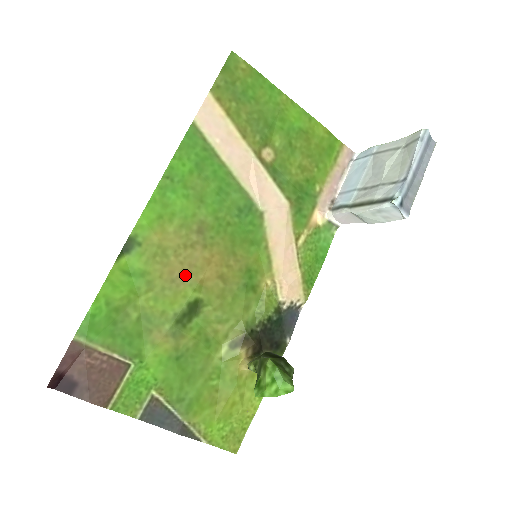
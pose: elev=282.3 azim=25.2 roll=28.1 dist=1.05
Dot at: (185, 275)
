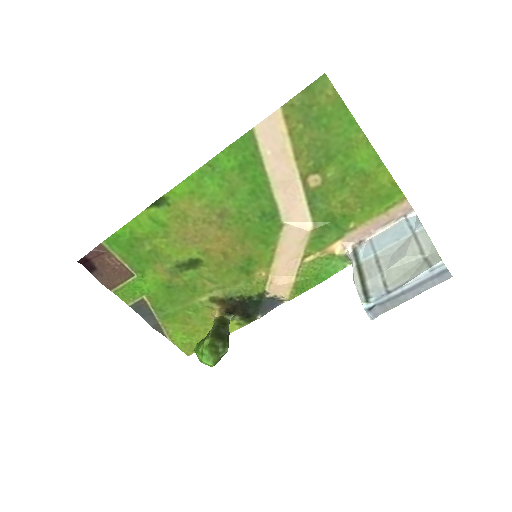
Dot at: (196, 240)
